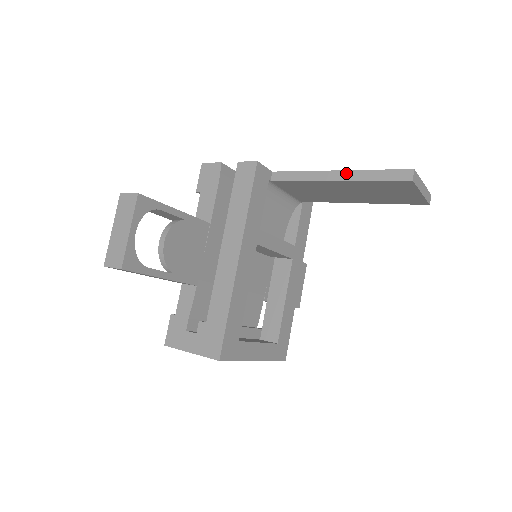
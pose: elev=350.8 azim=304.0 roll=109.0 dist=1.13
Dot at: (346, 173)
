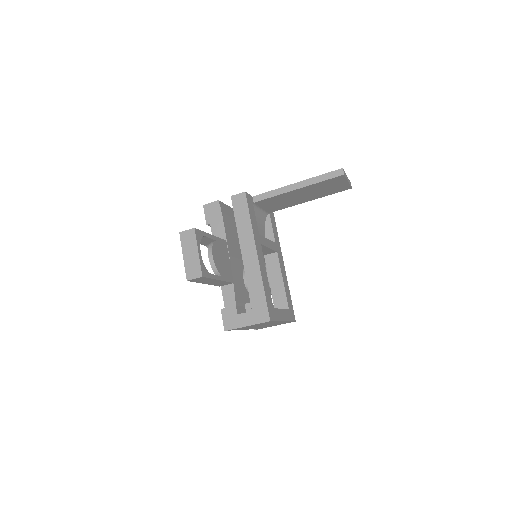
Dot at: (303, 182)
